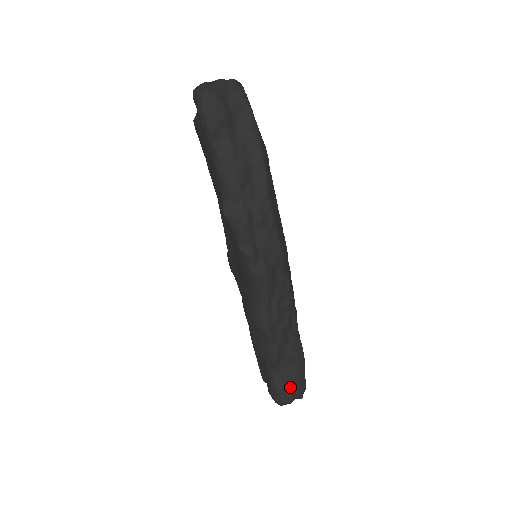
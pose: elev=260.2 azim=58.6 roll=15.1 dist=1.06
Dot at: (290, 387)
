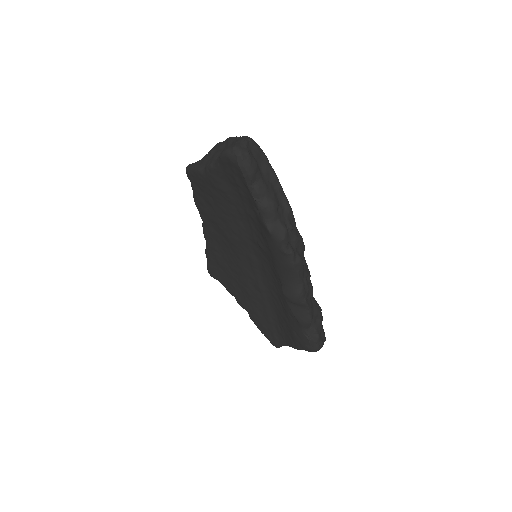
Dot at: (320, 336)
